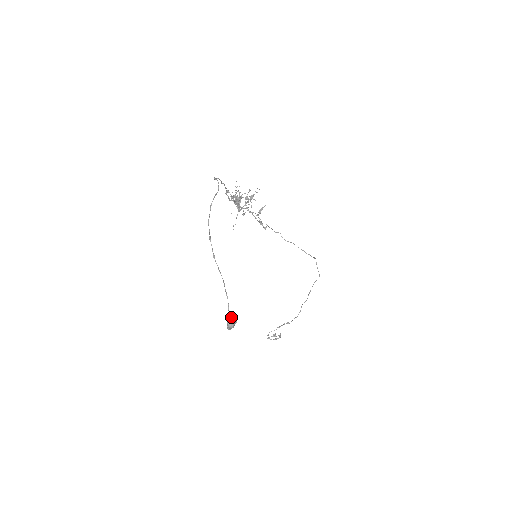
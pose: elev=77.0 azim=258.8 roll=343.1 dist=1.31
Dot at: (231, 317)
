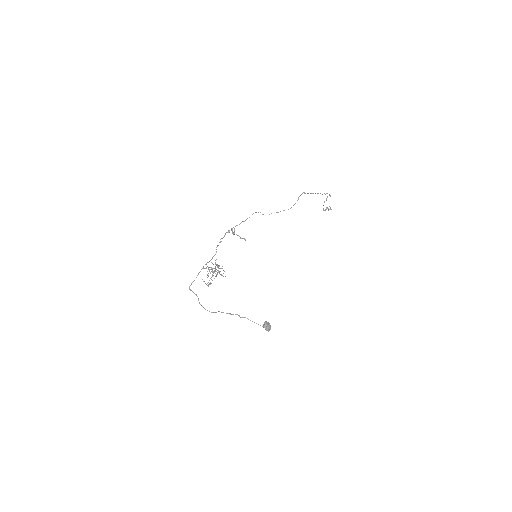
Dot at: (265, 328)
